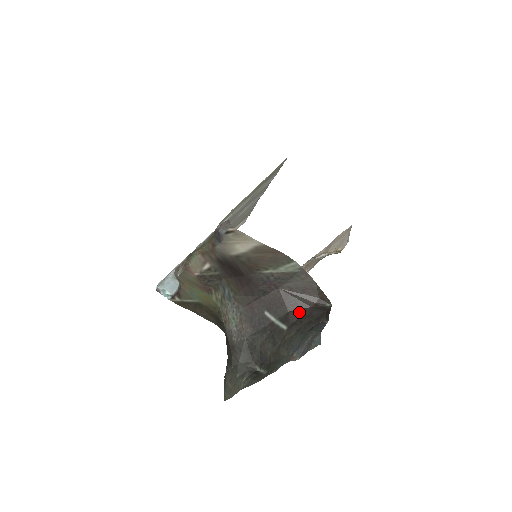
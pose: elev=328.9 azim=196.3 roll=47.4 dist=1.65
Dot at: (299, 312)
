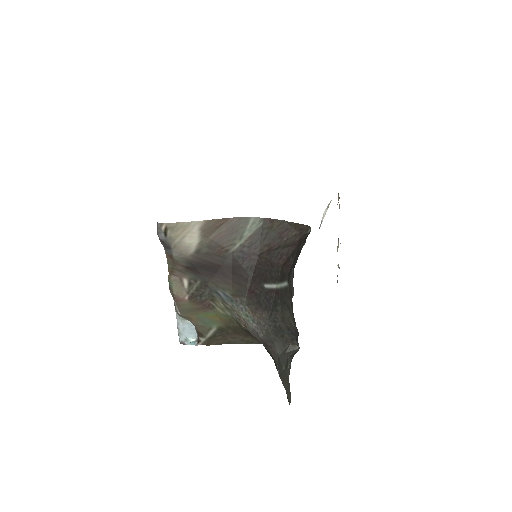
Dot at: (289, 259)
